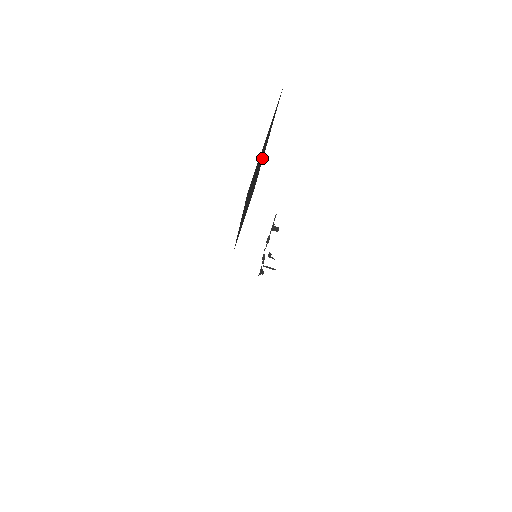
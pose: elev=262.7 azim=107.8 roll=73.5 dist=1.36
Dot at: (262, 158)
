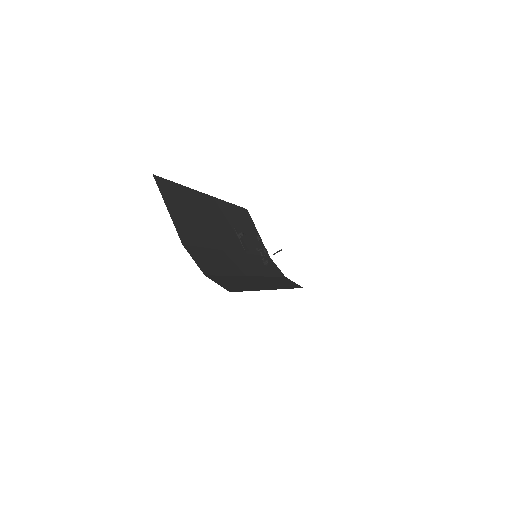
Dot at: (208, 201)
